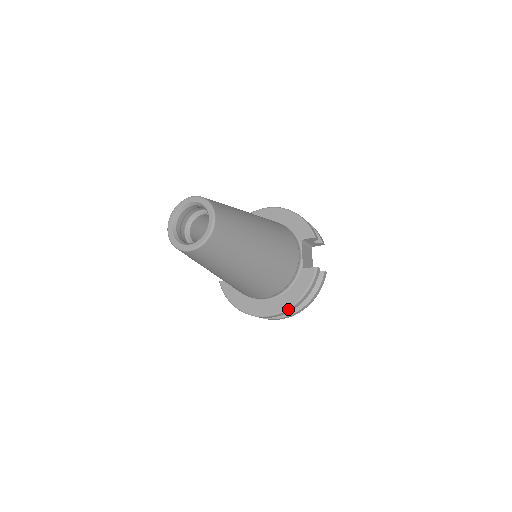
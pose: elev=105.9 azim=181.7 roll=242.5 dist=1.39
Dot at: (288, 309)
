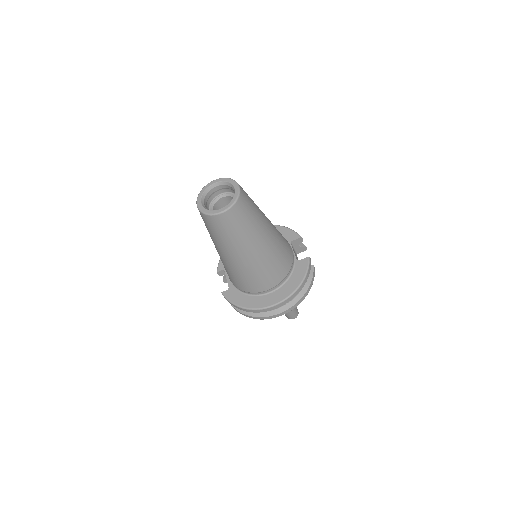
Dot at: (292, 294)
